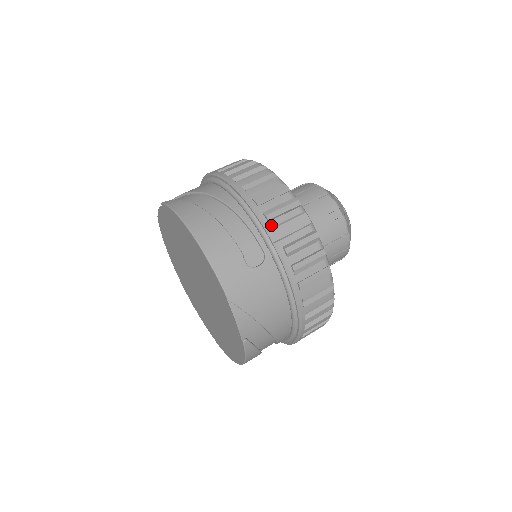
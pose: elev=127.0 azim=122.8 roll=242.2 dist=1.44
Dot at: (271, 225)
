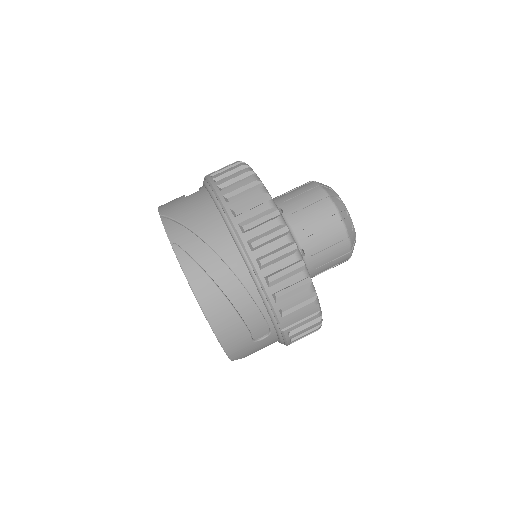
Dot at: (284, 320)
